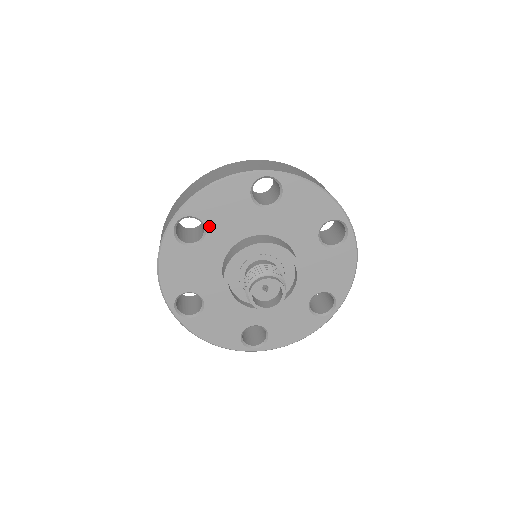
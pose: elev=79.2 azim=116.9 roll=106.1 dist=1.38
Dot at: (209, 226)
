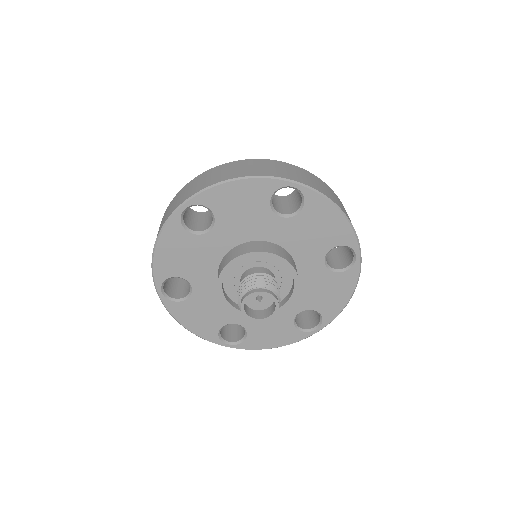
Dot at: (219, 220)
